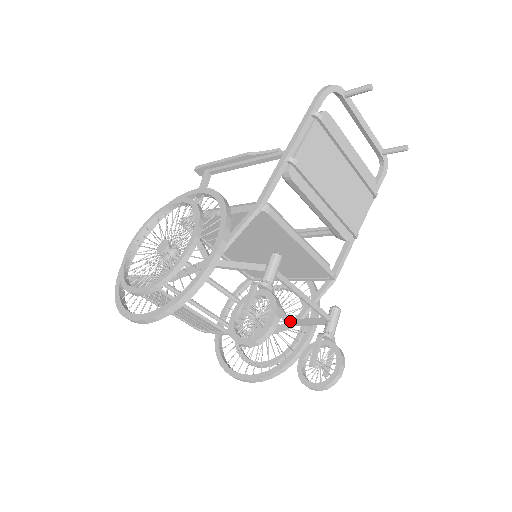
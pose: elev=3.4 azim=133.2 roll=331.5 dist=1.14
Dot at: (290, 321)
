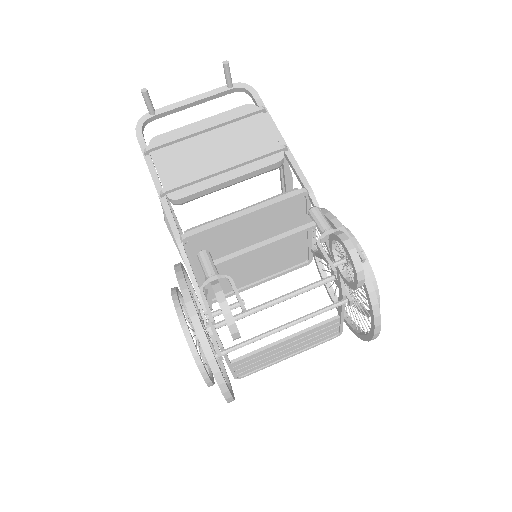
Dot at: (330, 256)
